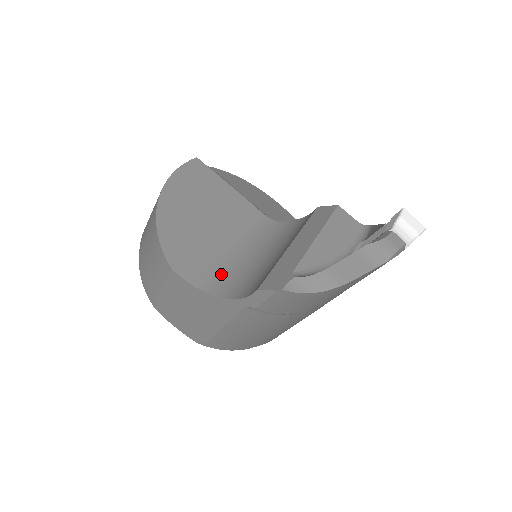
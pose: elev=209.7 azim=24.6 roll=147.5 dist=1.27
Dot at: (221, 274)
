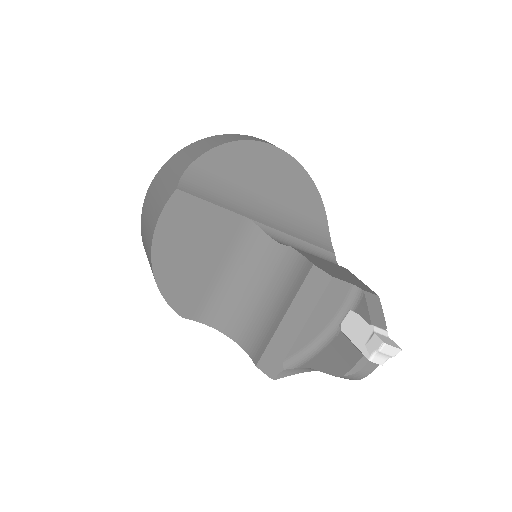
Dot at: (225, 310)
